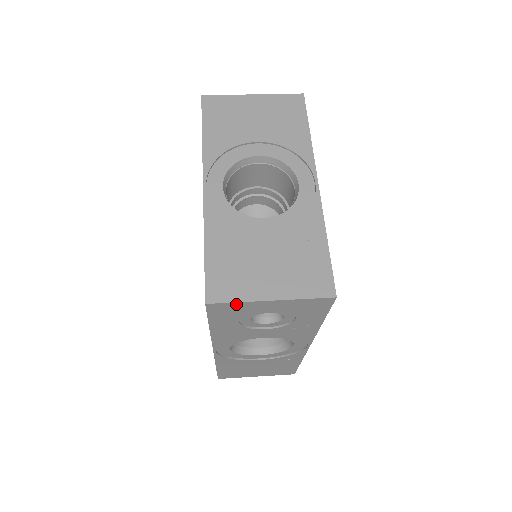
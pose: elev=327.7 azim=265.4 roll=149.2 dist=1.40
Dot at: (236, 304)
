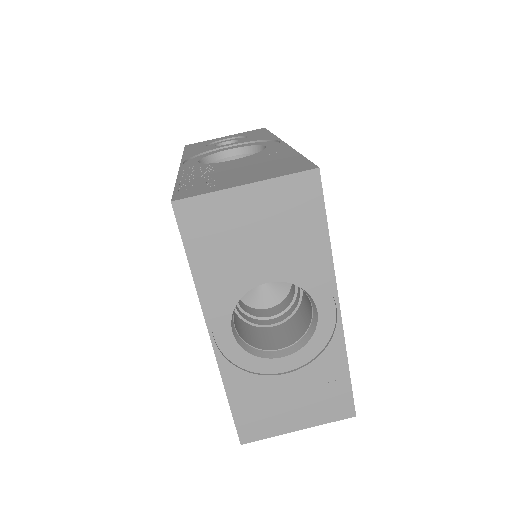
Dot at: (267, 434)
